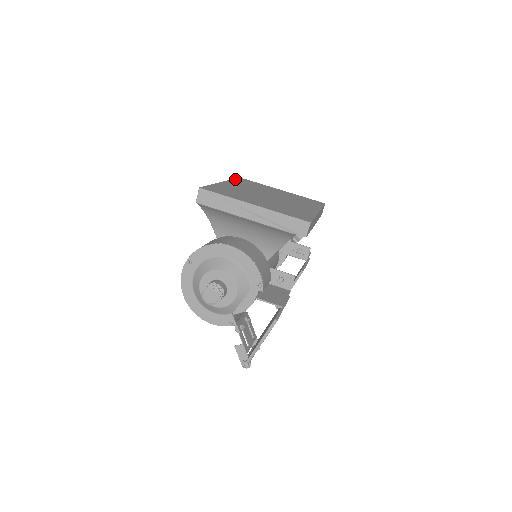
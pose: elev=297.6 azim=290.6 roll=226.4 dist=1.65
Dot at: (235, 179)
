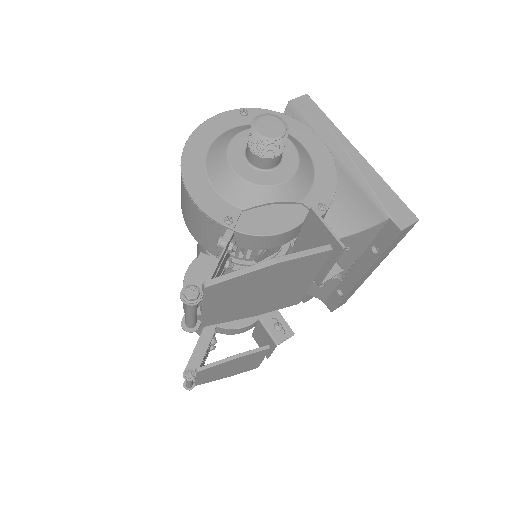
Dot at: occluded
